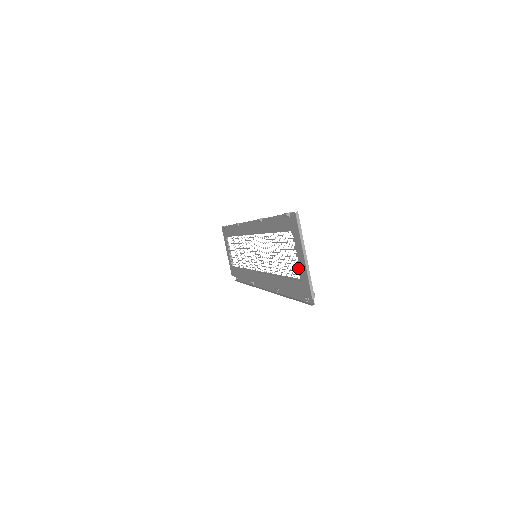
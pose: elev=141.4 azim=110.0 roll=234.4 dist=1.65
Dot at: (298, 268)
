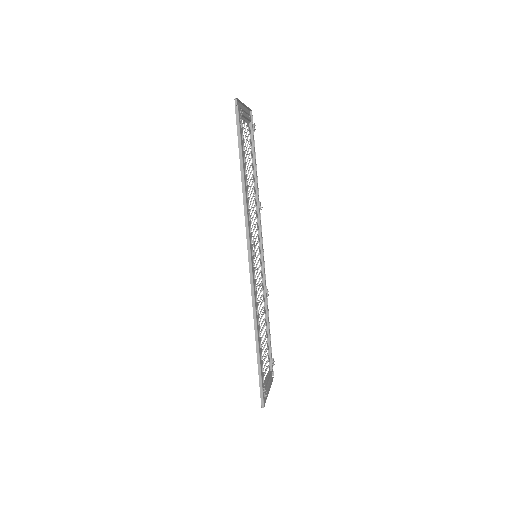
Dot at: (242, 124)
